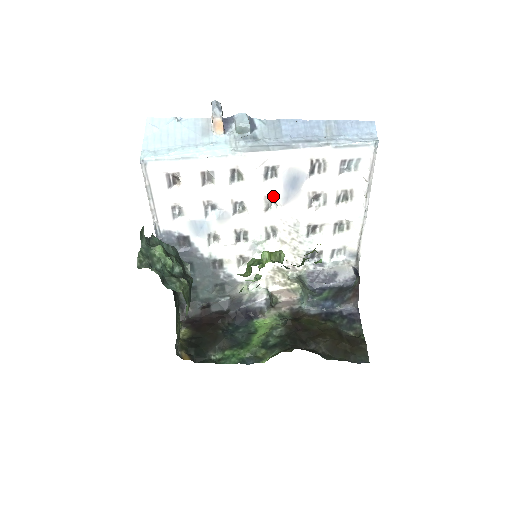
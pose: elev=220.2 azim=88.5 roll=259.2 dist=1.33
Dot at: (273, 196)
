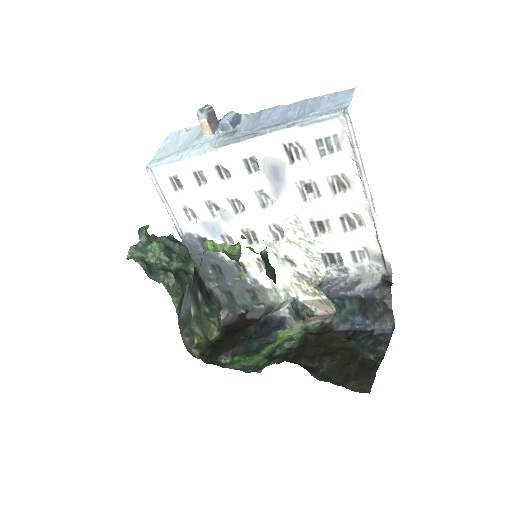
Dot at: (262, 190)
